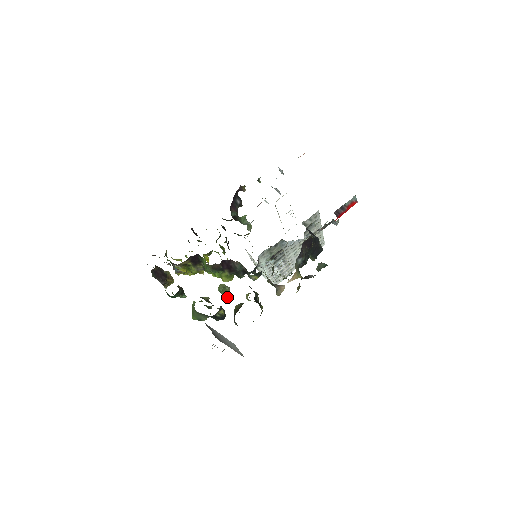
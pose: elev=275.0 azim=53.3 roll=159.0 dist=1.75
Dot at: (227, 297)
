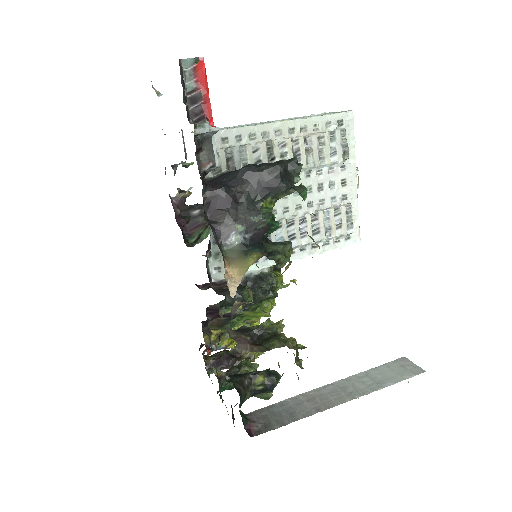
Dot at: occluded
